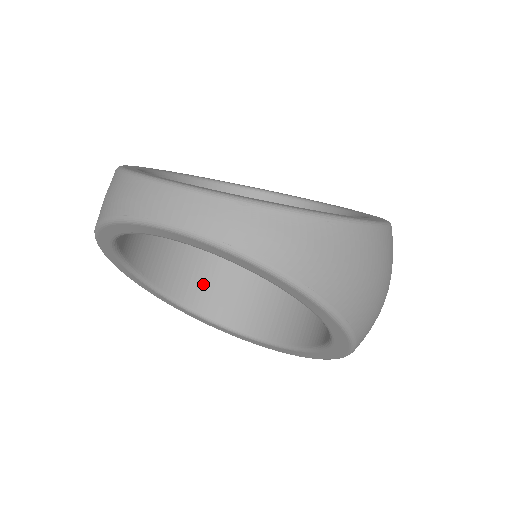
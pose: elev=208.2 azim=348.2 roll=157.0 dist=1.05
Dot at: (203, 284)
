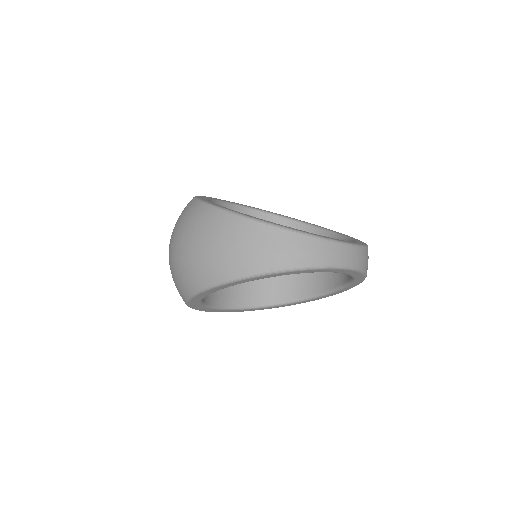
Dot at: occluded
